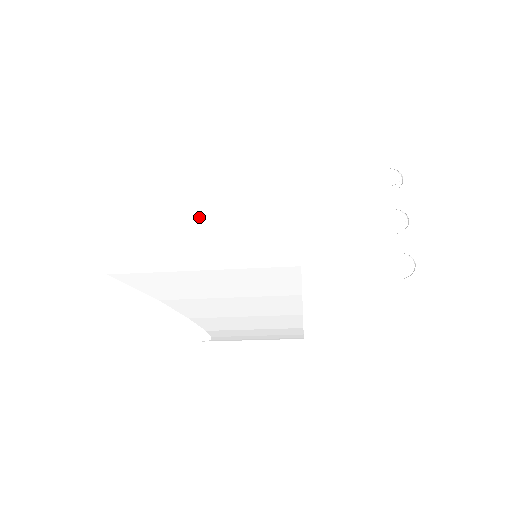
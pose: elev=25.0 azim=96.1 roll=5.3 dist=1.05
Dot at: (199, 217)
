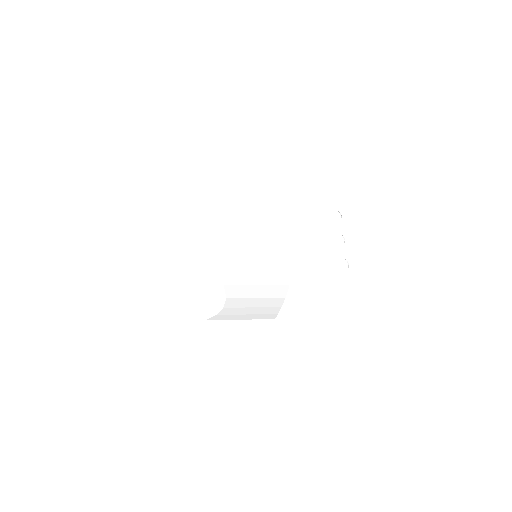
Dot at: (247, 222)
